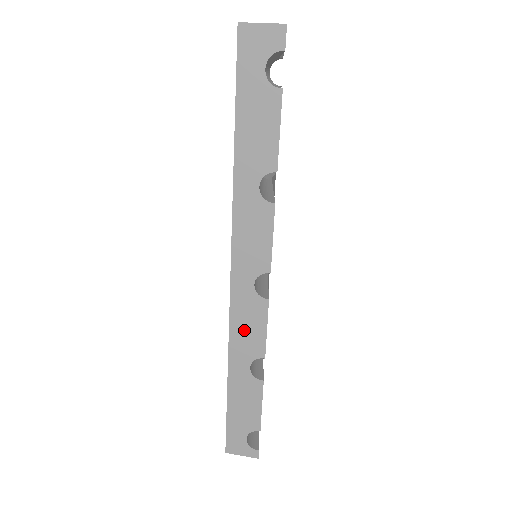
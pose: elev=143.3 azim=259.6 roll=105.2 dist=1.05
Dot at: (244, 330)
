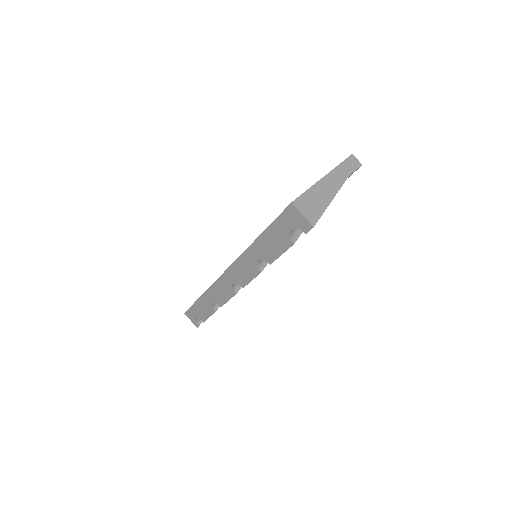
Dot at: (218, 291)
